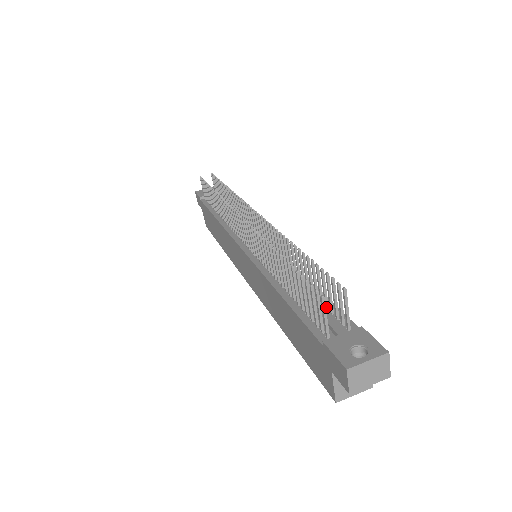
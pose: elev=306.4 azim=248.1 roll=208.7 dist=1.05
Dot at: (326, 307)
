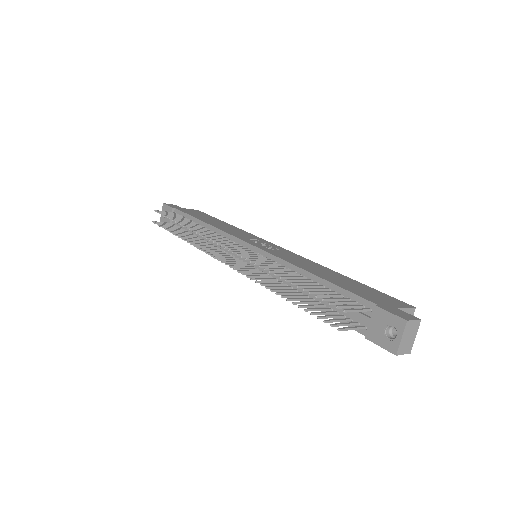
Dot at: (341, 297)
